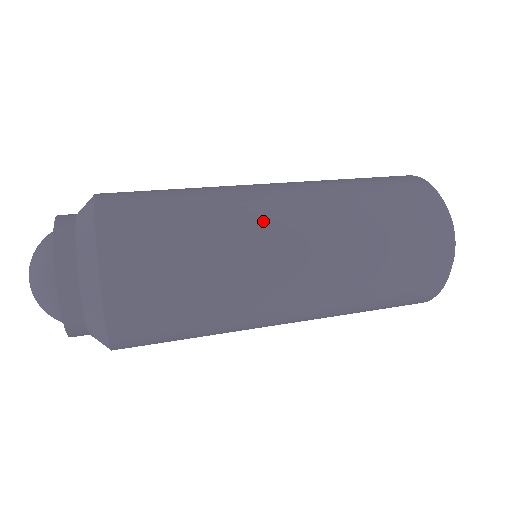
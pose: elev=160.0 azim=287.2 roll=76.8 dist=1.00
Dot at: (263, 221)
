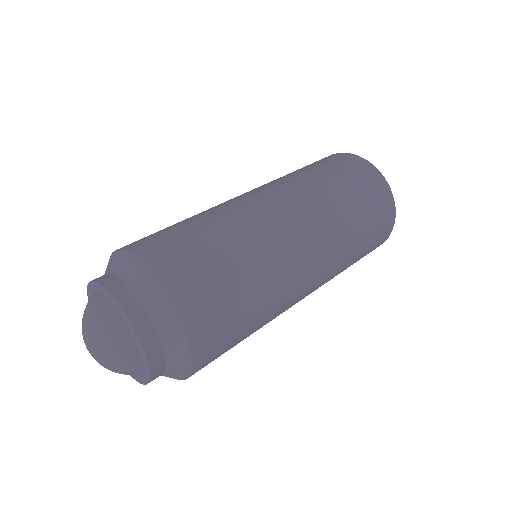
Dot at: (296, 289)
